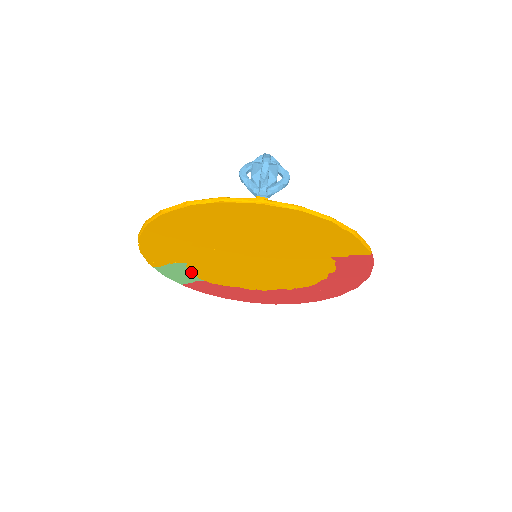
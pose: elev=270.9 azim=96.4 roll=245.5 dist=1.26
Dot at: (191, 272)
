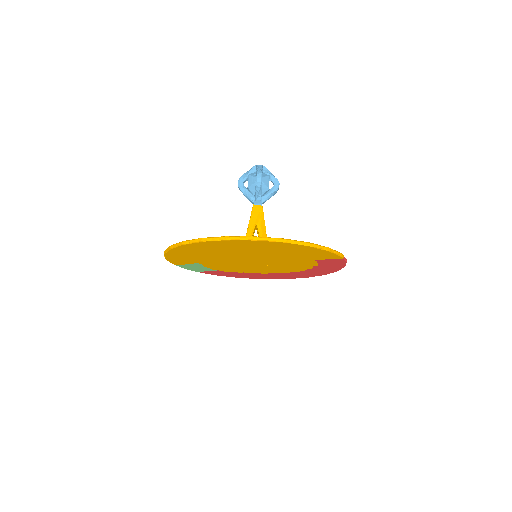
Dot at: (206, 267)
